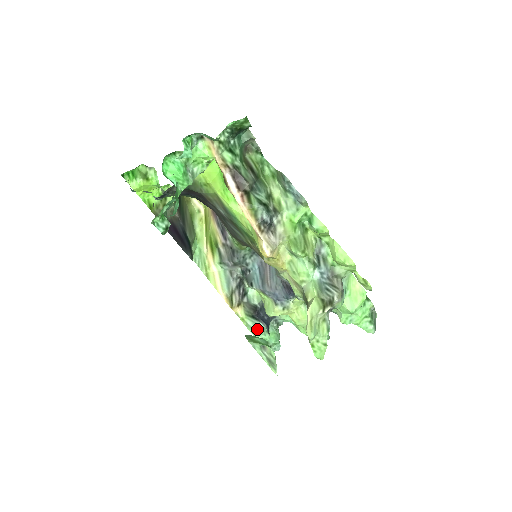
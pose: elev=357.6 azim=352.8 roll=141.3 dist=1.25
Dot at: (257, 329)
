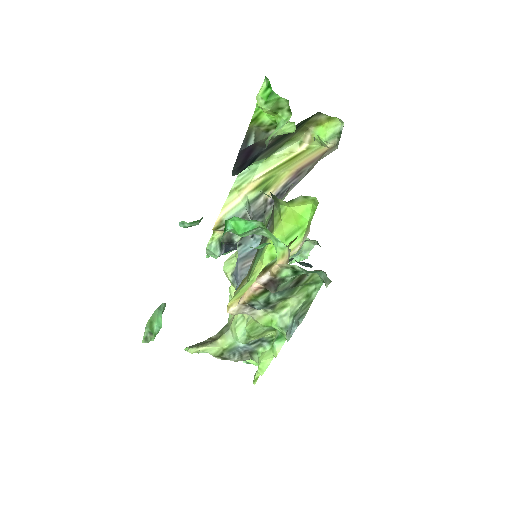
Dot at: (213, 252)
